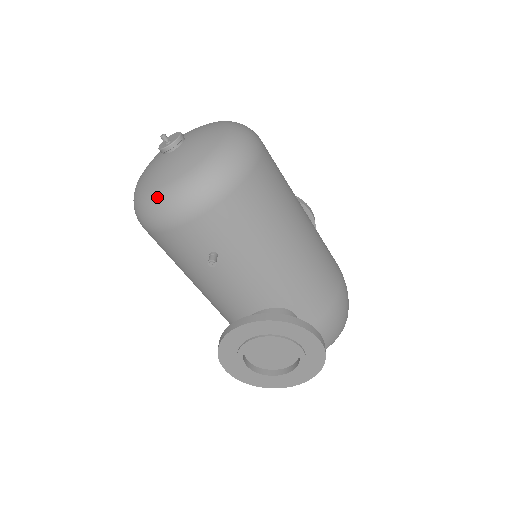
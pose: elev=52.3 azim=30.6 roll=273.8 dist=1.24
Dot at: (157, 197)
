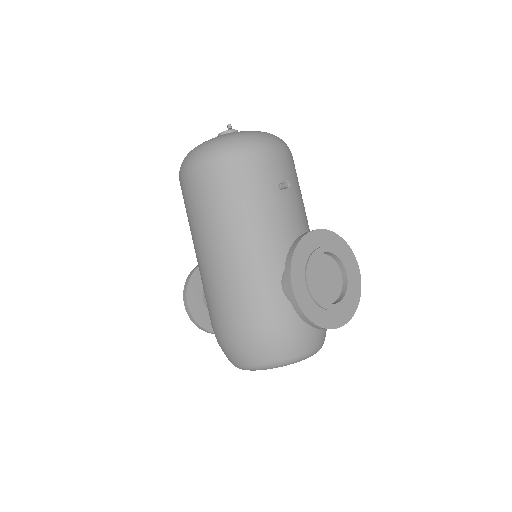
Dot at: (248, 133)
